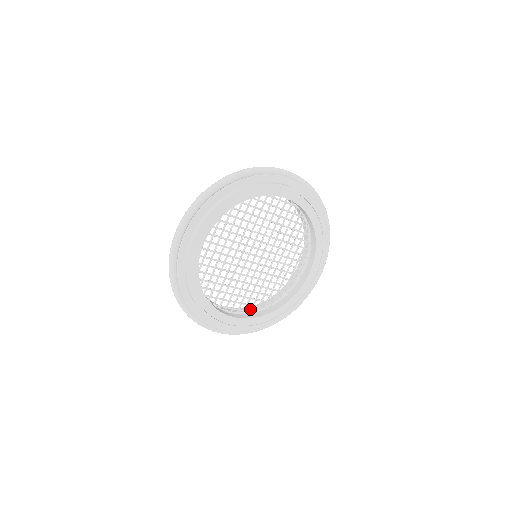
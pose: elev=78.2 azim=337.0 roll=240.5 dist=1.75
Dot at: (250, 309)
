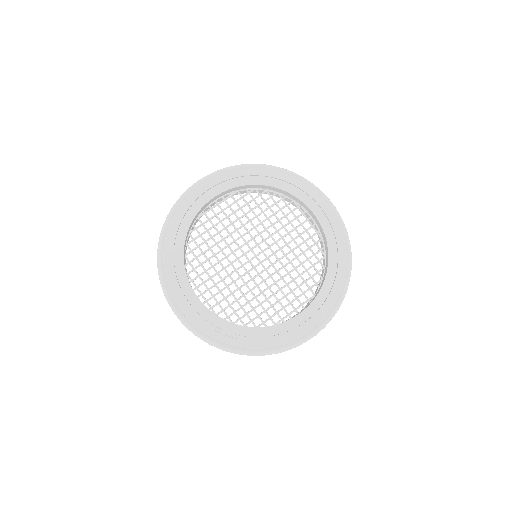
Dot at: occluded
